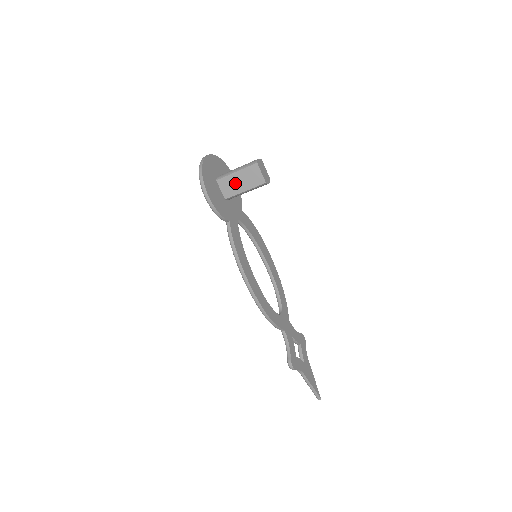
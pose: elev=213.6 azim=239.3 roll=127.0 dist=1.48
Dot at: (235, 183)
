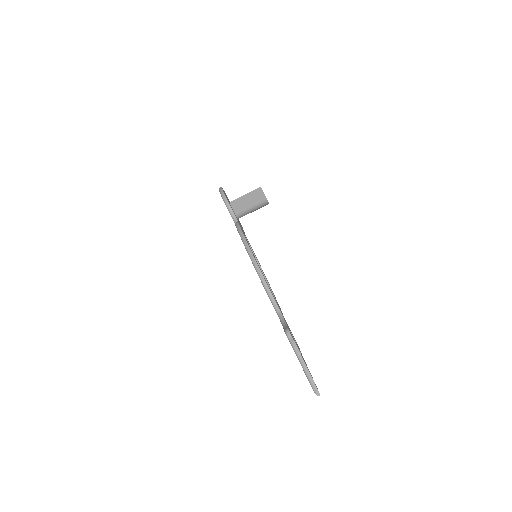
Dot at: (243, 202)
